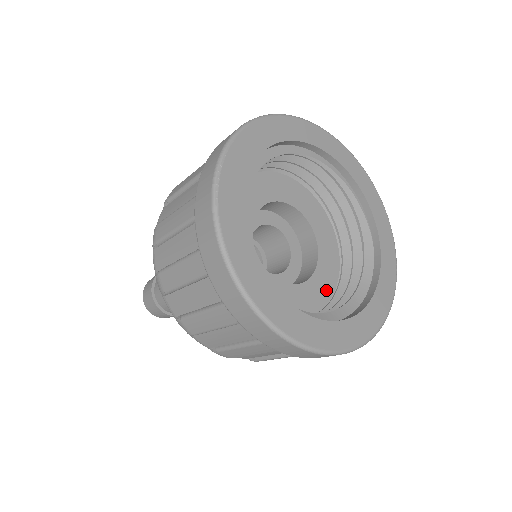
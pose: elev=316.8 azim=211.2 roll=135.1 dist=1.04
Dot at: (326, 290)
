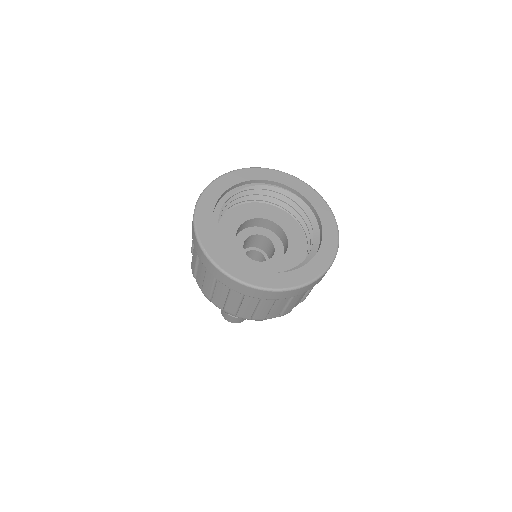
Dot at: (301, 240)
